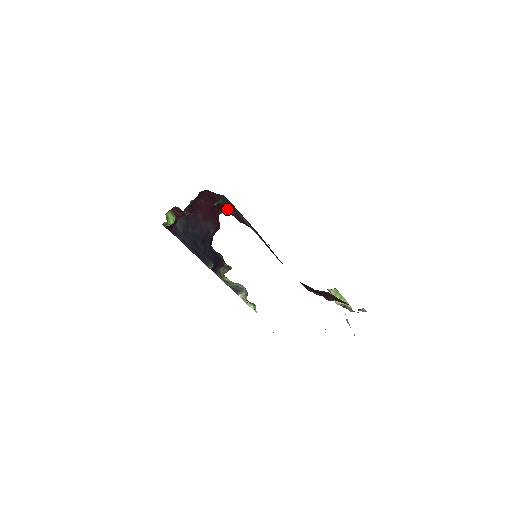
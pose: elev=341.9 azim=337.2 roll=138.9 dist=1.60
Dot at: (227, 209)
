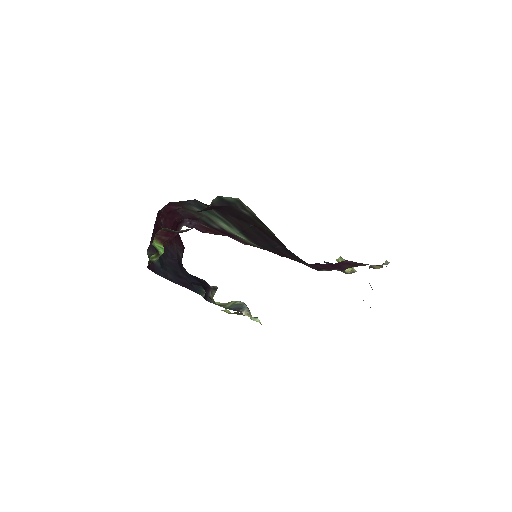
Dot at: (185, 222)
